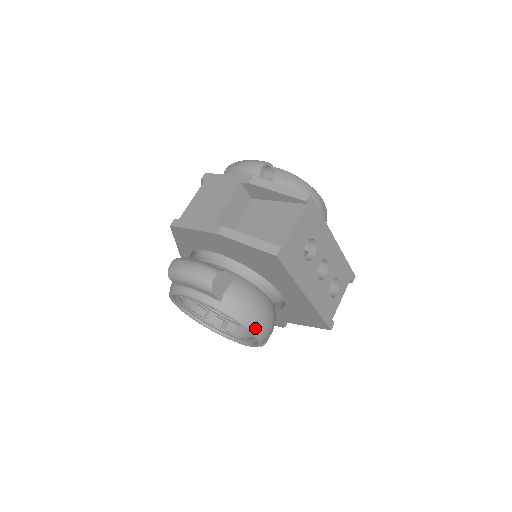
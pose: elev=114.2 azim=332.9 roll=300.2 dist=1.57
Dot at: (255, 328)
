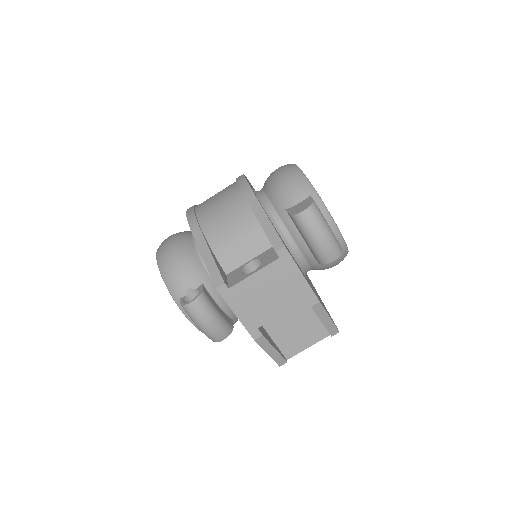
Dot at: occluded
